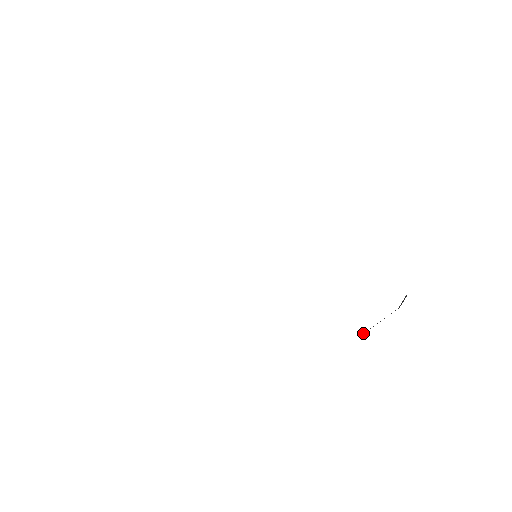
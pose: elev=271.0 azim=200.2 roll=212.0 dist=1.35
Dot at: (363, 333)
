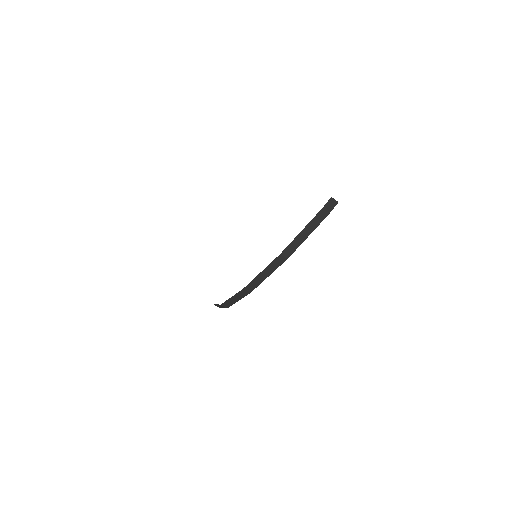
Dot at: (291, 243)
